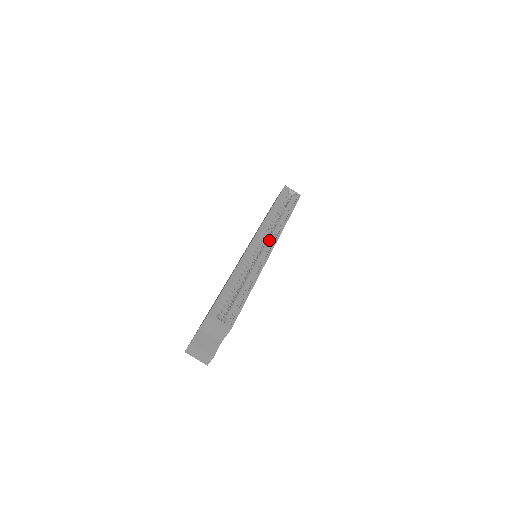
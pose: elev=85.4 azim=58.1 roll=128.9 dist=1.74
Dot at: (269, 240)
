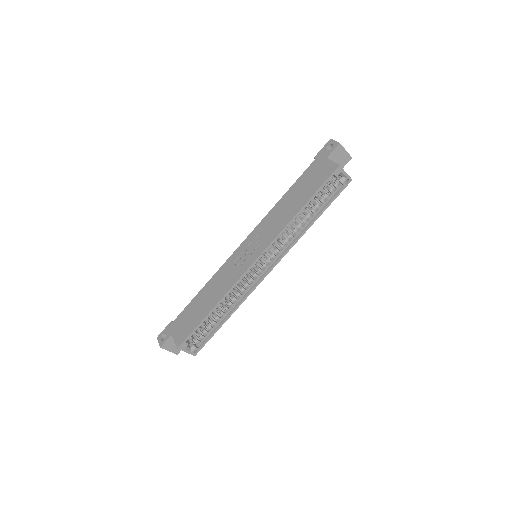
Dot at: (274, 255)
